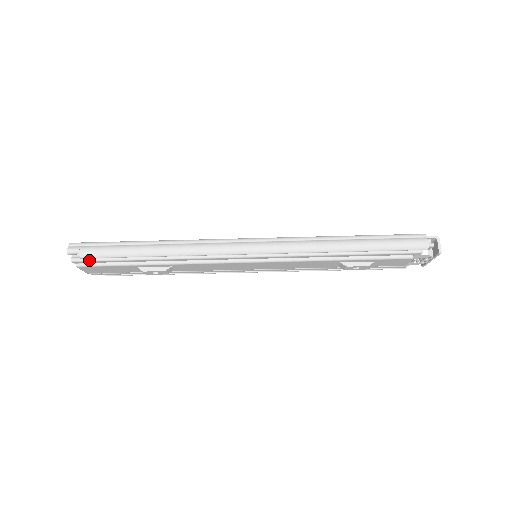
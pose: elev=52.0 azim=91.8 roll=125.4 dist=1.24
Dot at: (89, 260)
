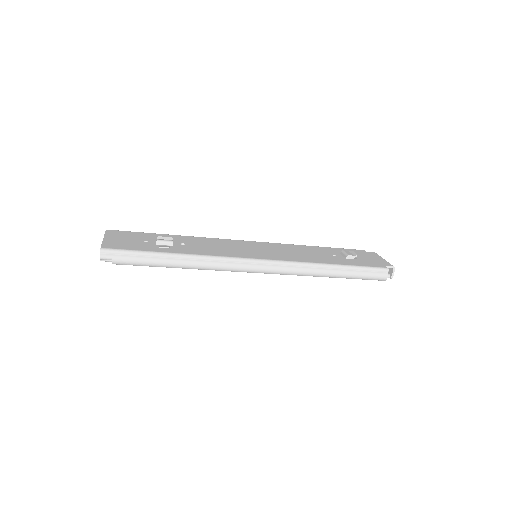
Dot at: occluded
